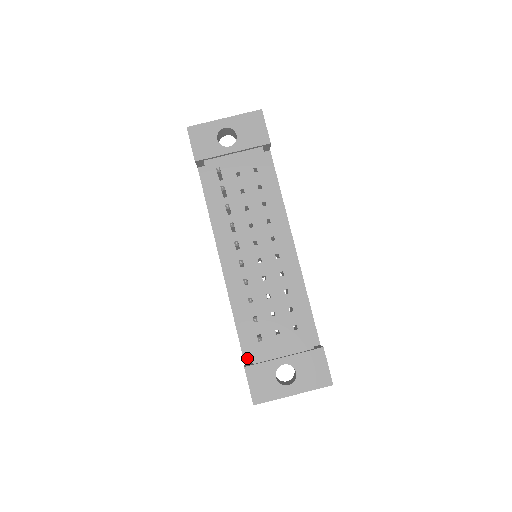
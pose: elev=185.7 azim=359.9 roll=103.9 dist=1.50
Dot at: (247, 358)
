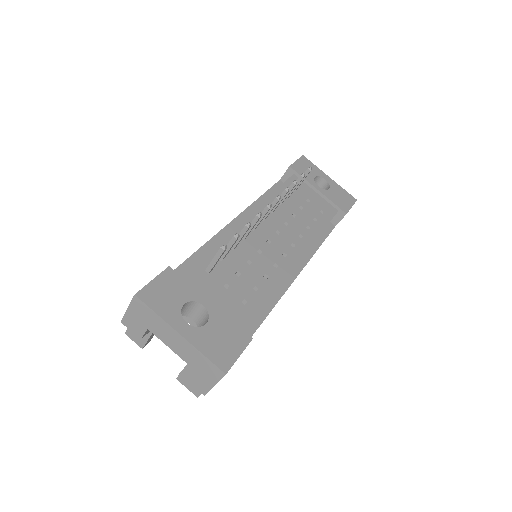
Dot at: occluded
